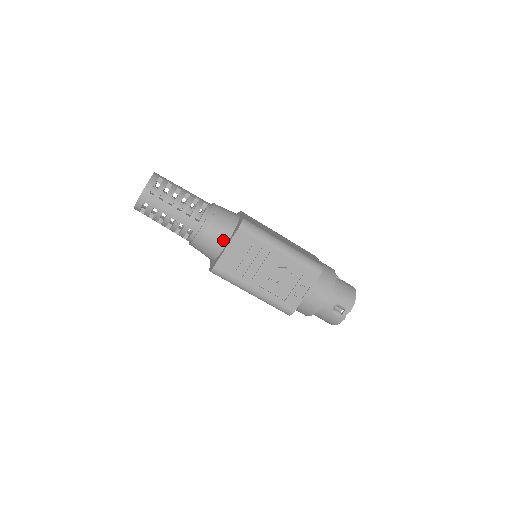
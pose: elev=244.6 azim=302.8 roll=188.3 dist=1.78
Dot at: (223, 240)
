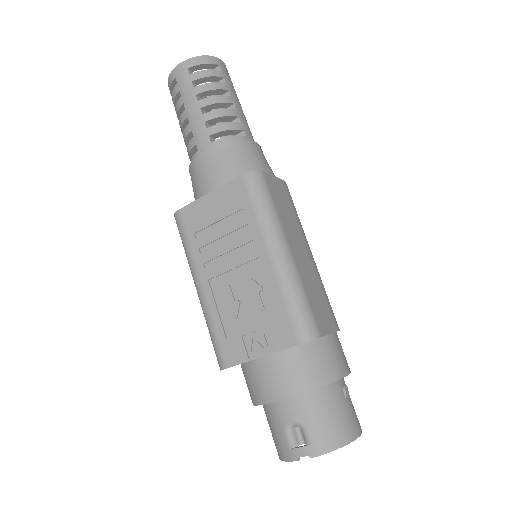
Dot at: (217, 185)
